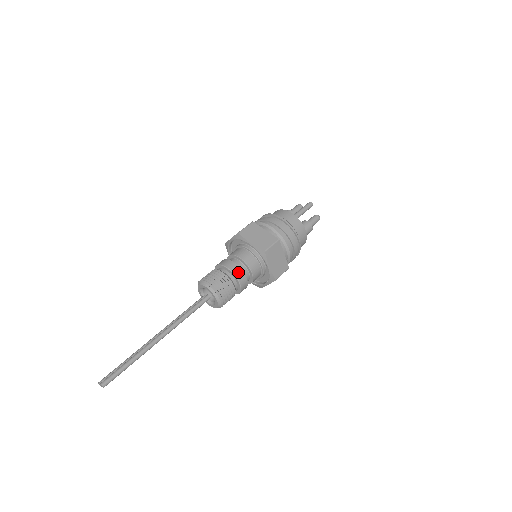
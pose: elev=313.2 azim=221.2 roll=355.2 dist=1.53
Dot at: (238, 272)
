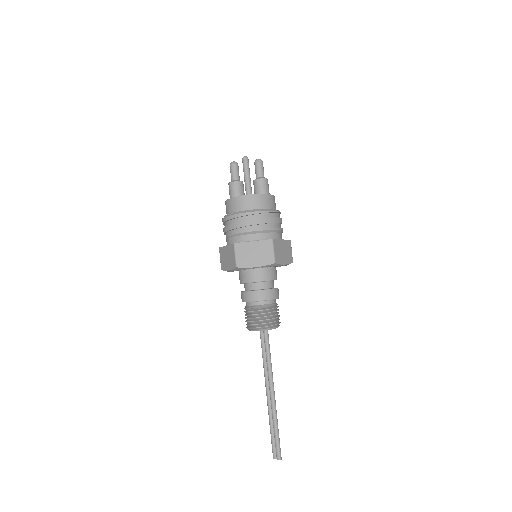
Dot at: (269, 295)
